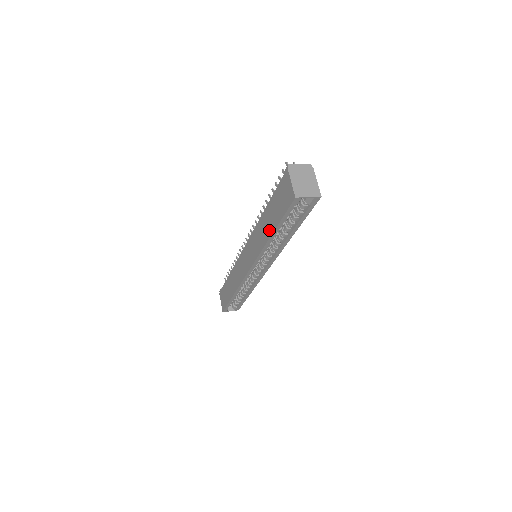
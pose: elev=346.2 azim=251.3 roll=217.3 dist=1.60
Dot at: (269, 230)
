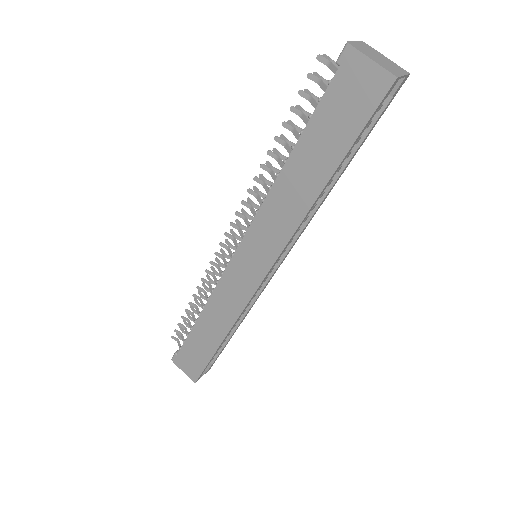
Dot at: (317, 179)
